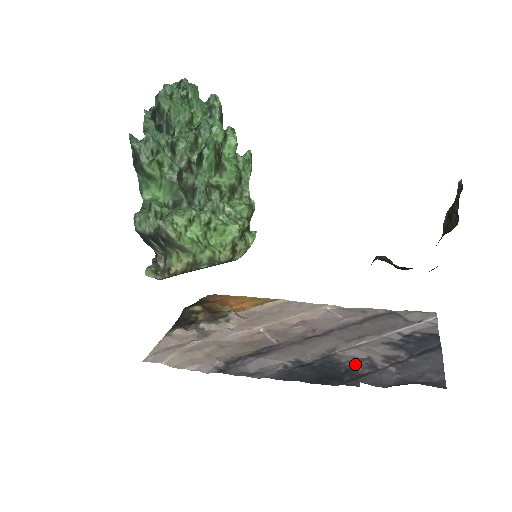
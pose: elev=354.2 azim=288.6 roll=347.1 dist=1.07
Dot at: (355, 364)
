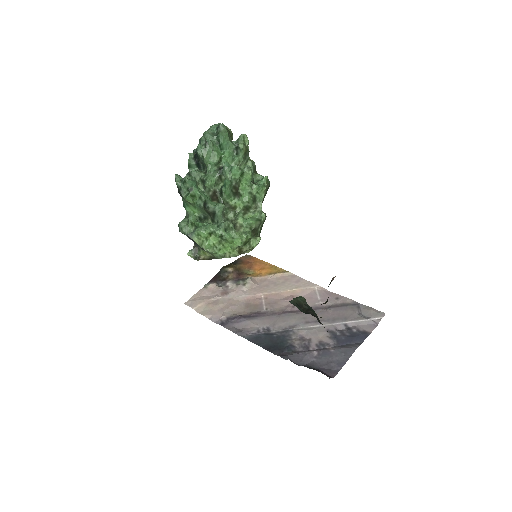
Dot at: (298, 342)
